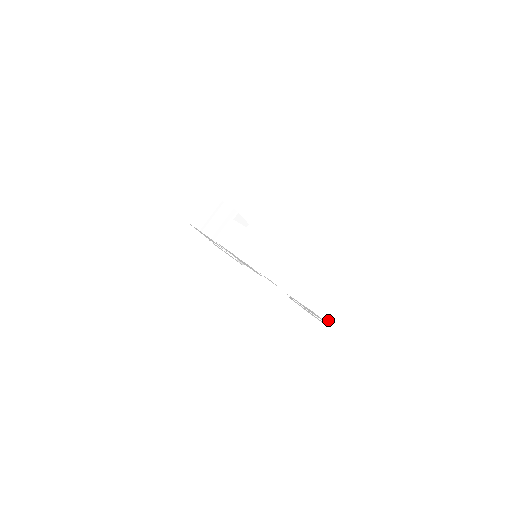
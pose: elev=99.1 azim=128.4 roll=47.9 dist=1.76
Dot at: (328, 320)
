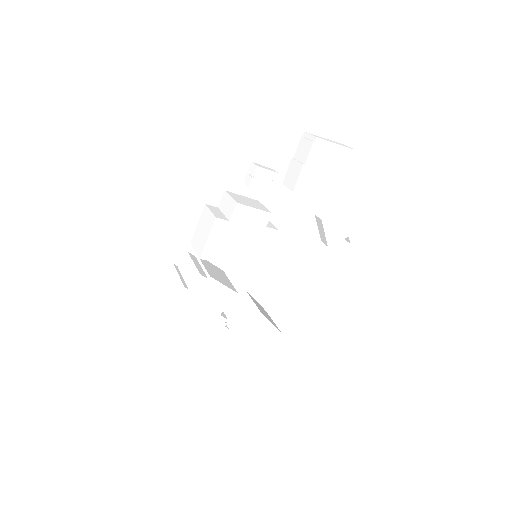
Dot at: (341, 145)
